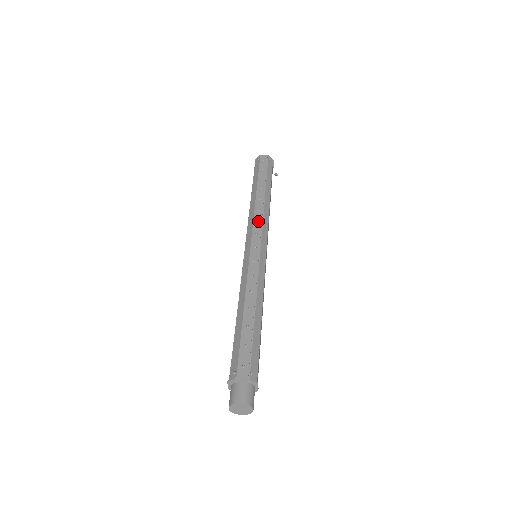
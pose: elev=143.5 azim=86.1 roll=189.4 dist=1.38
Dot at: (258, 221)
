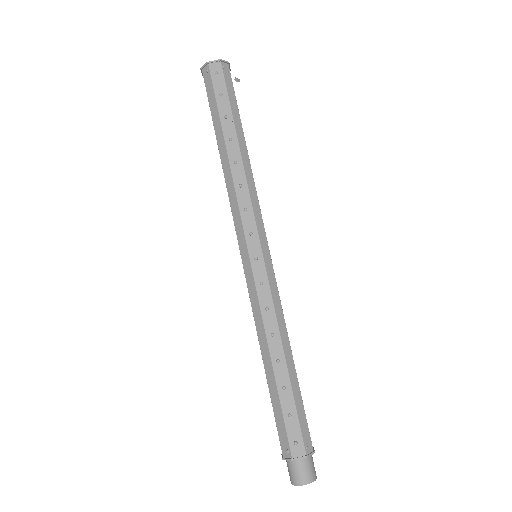
Dot at: (246, 209)
